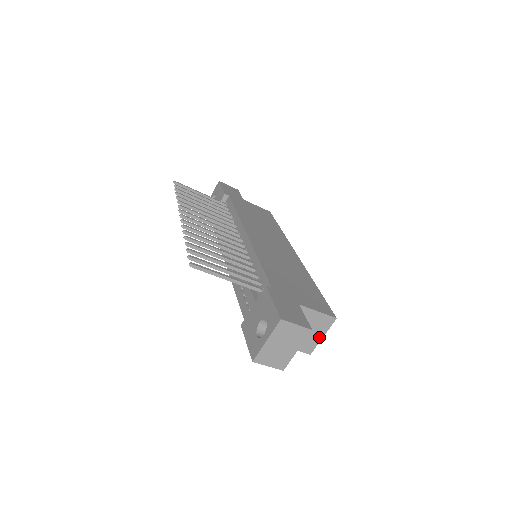
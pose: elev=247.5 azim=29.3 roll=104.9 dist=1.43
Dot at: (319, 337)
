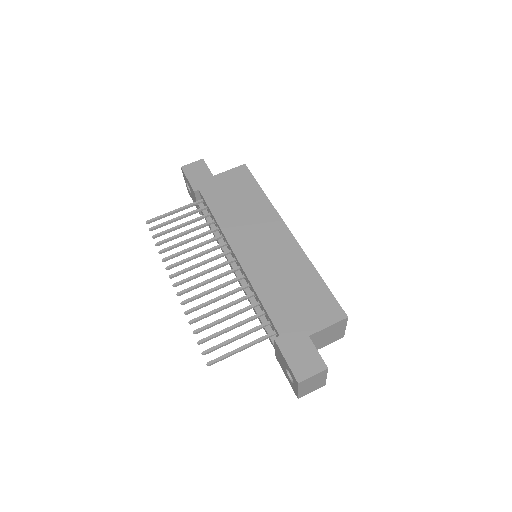
Dot at: (342, 330)
